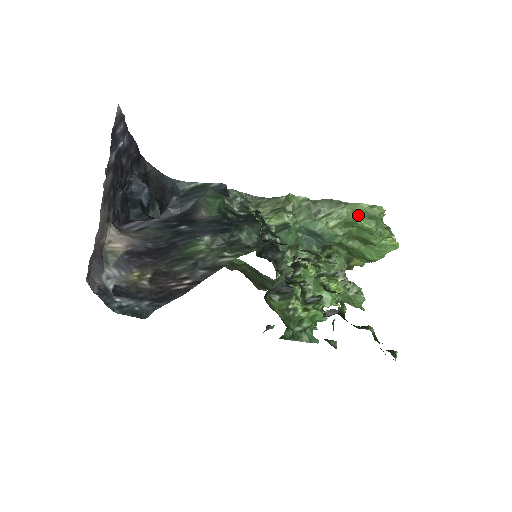
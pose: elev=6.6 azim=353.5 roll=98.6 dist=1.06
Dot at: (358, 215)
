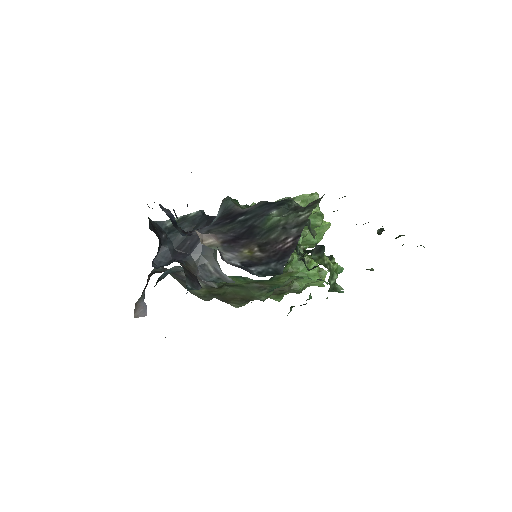
Dot at: (305, 204)
